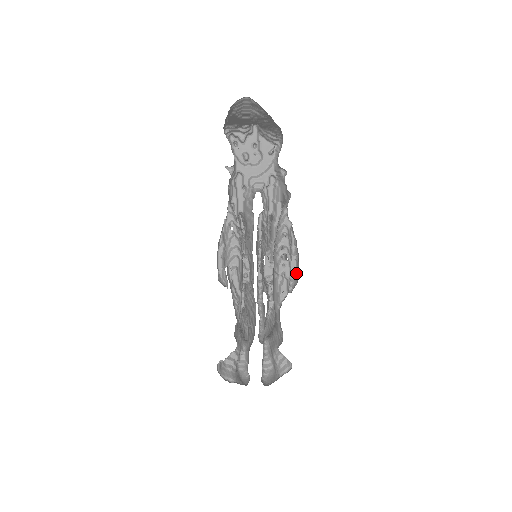
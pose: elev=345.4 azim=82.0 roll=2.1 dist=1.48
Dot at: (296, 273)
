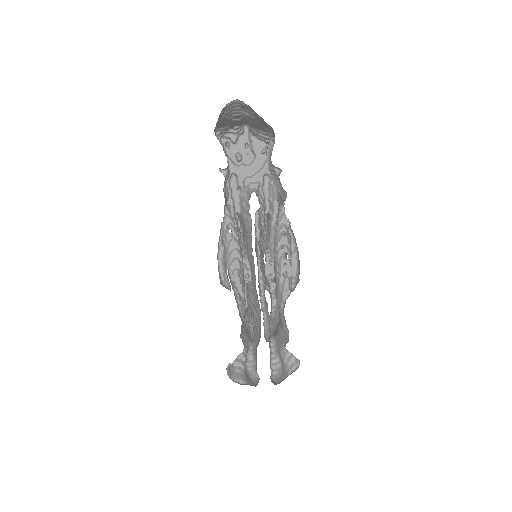
Dot at: (297, 270)
